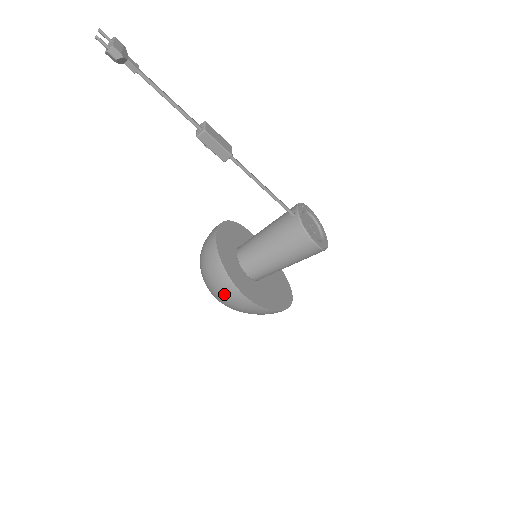
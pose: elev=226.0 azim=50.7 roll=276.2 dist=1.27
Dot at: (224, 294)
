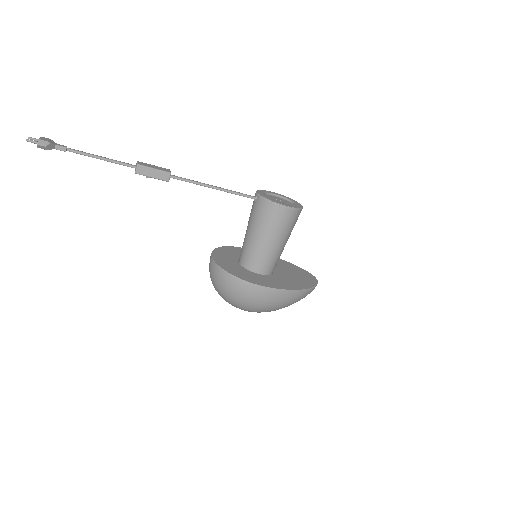
Dot at: (242, 295)
